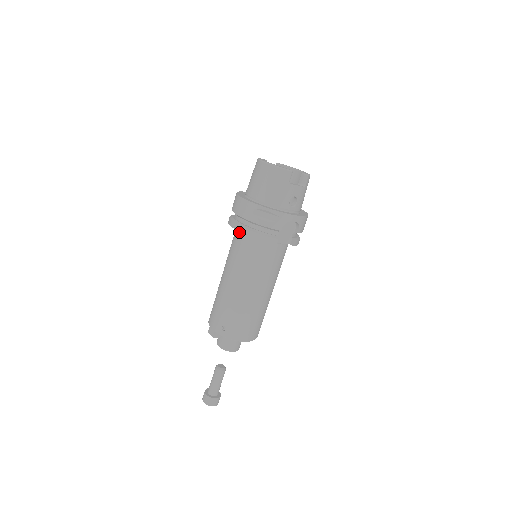
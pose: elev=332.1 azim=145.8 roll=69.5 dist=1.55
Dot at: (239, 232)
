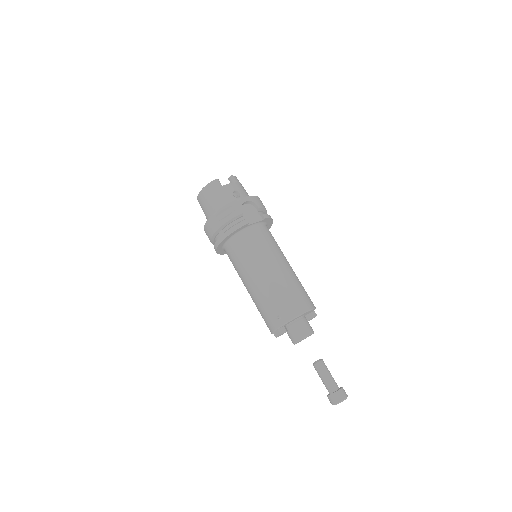
Dot at: (226, 247)
